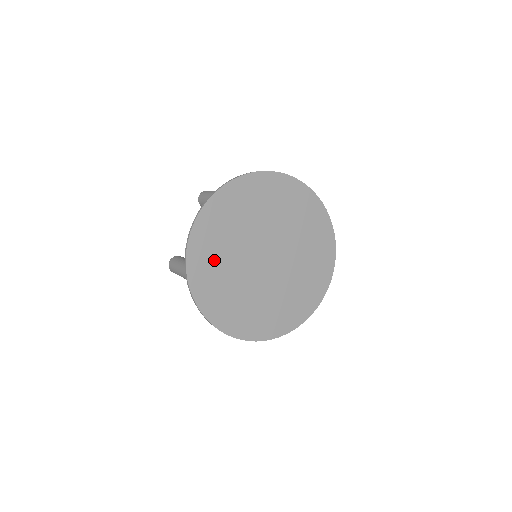
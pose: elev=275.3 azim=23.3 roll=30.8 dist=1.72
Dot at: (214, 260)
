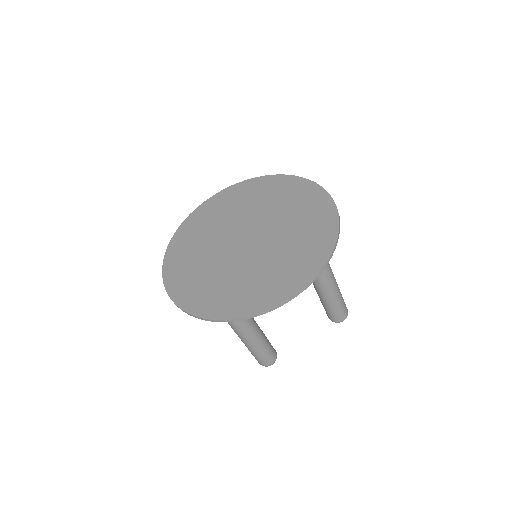
Dot at: (204, 286)
